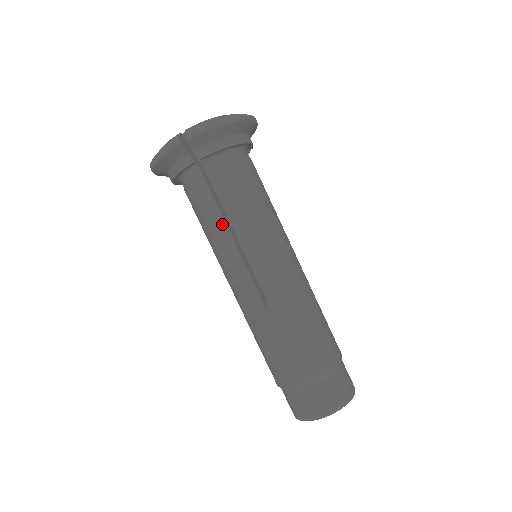
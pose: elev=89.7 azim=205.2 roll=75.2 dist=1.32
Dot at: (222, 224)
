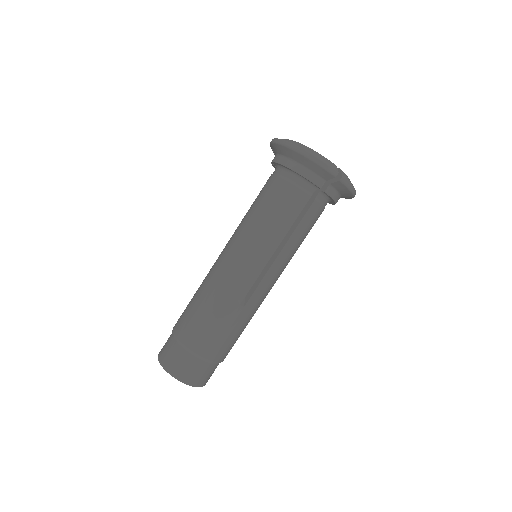
Dot at: (284, 232)
